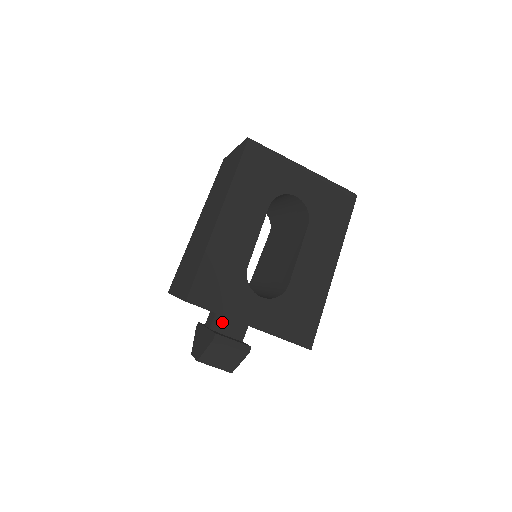
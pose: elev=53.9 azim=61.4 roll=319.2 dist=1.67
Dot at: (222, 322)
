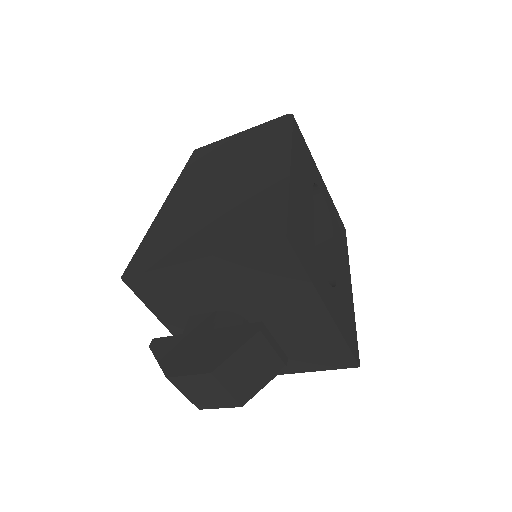
Dot at: (236, 322)
